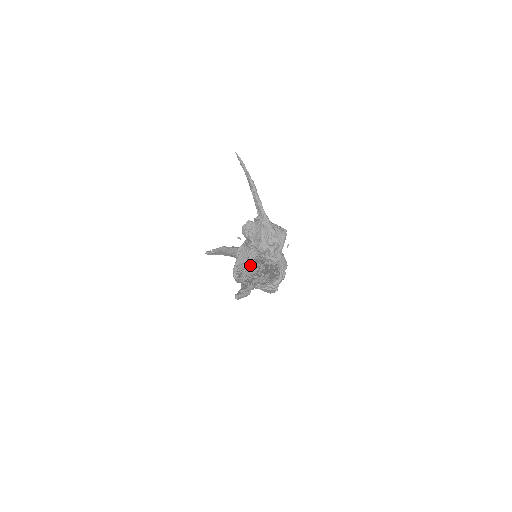
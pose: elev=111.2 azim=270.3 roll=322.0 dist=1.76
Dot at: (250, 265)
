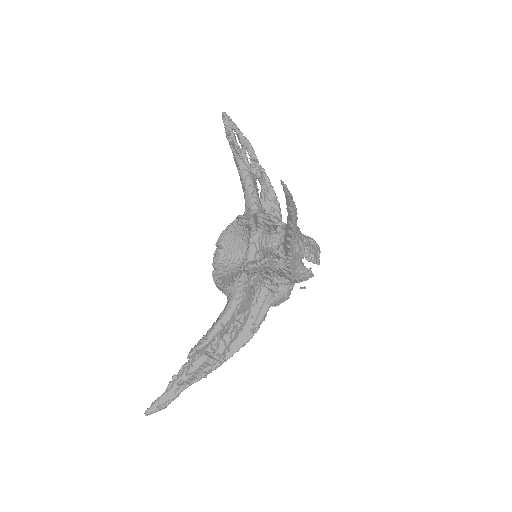
Dot at: (213, 325)
